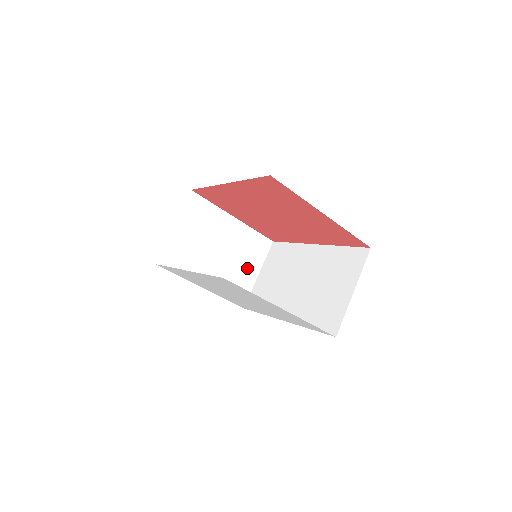
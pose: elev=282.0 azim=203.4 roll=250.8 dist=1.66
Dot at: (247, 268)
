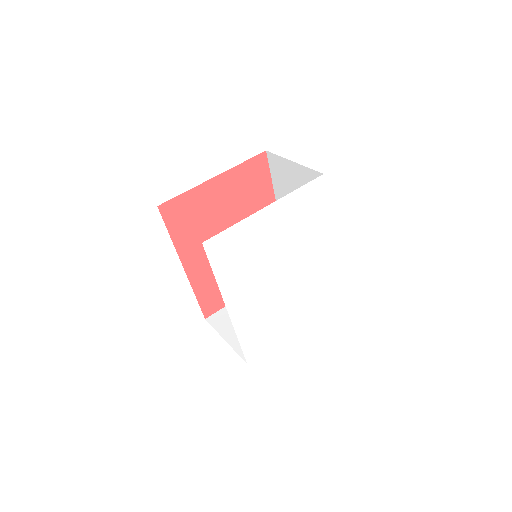
Dot at: occluded
